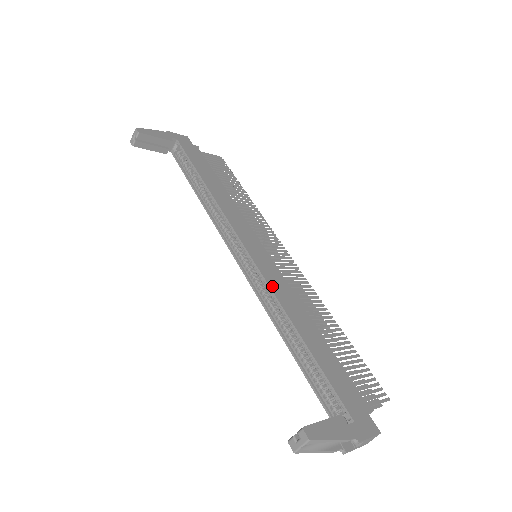
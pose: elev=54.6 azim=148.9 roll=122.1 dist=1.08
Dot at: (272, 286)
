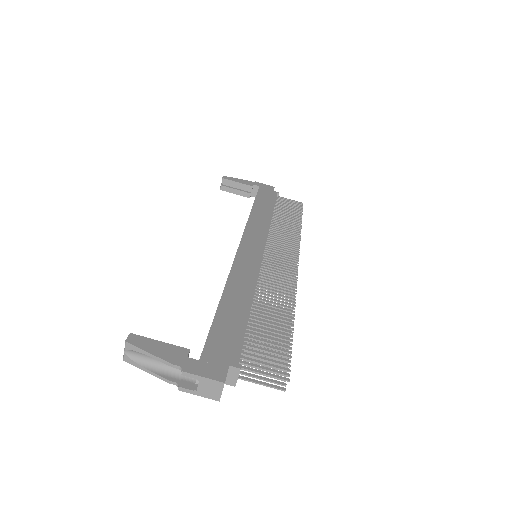
Dot at: (235, 267)
